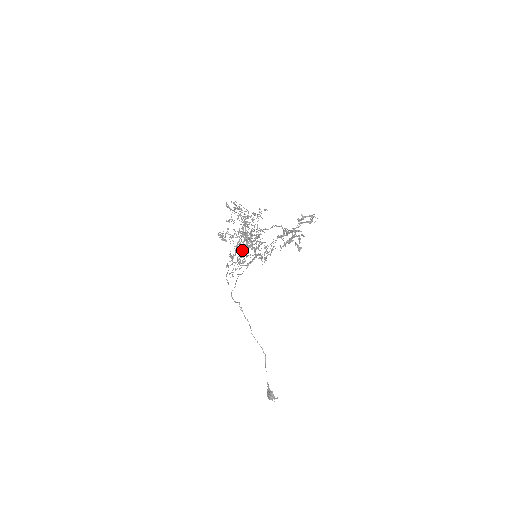
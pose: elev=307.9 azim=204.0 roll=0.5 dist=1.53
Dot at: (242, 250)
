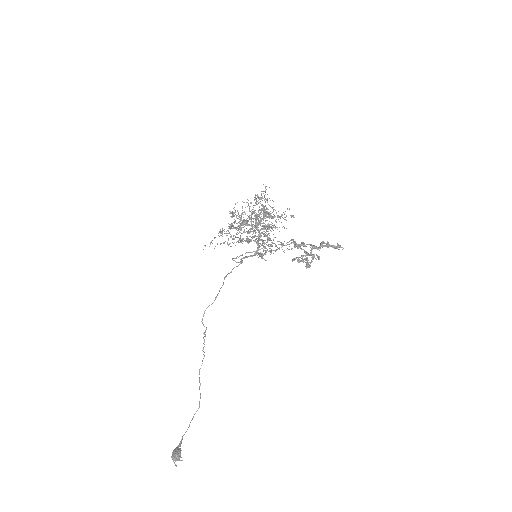
Dot at: (247, 221)
